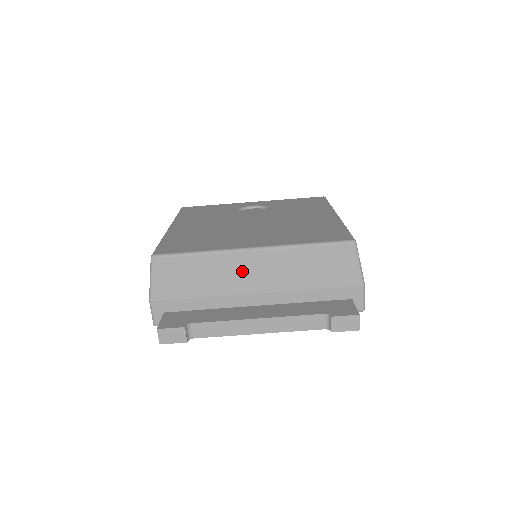
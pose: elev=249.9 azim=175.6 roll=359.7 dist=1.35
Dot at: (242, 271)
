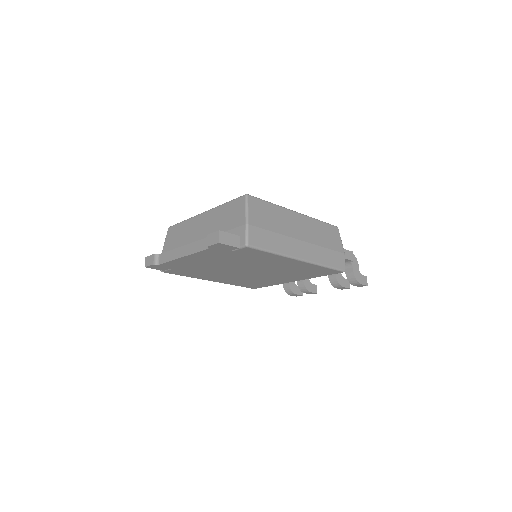
Dot at: (196, 227)
